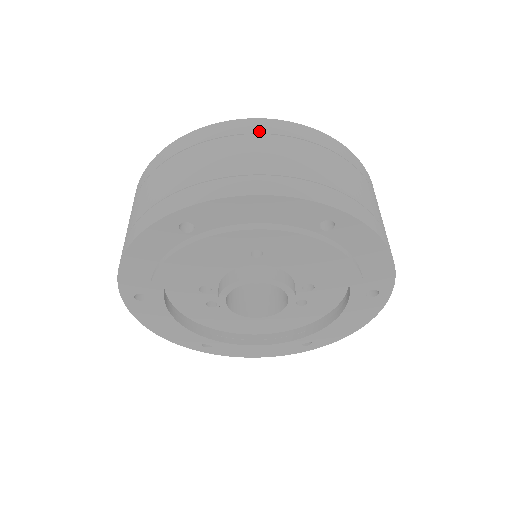
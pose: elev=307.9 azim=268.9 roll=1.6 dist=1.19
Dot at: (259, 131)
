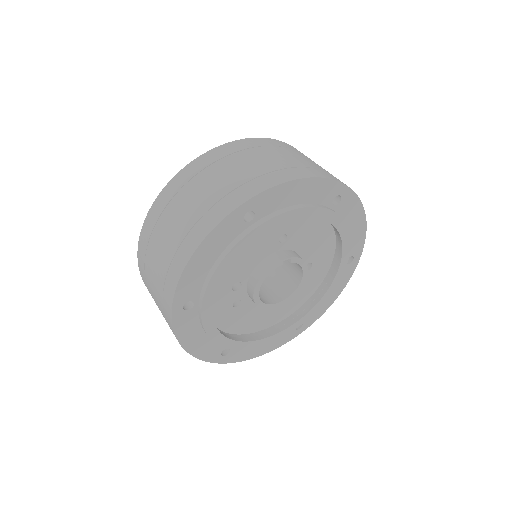
Dot at: (263, 144)
